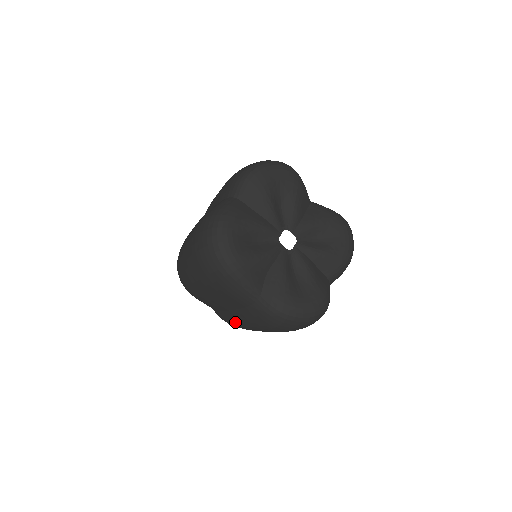
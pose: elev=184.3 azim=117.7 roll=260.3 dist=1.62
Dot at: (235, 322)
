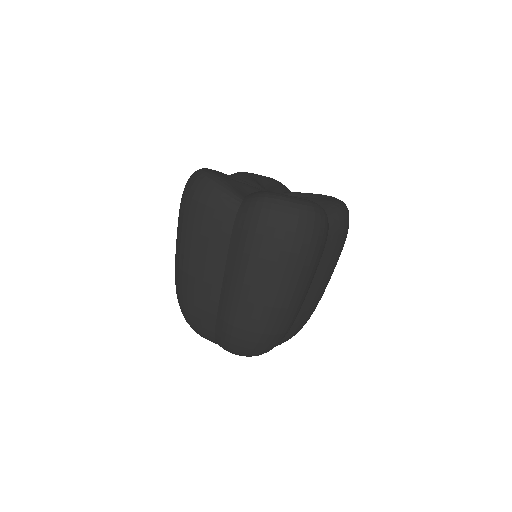
Dot at: (234, 289)
